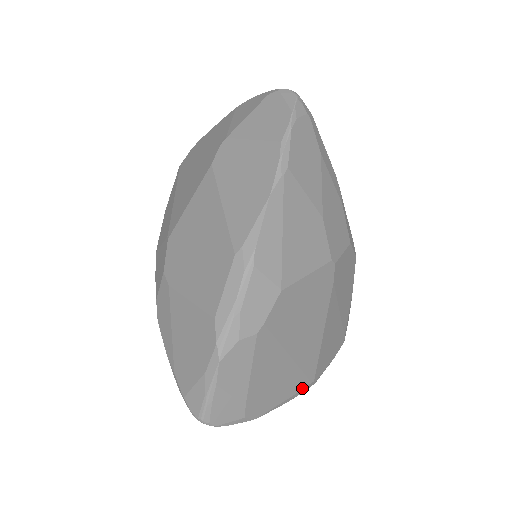
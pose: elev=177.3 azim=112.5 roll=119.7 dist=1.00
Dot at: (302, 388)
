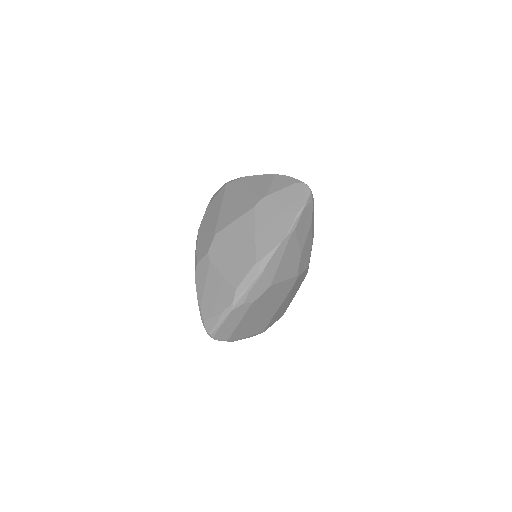
Dot at: (257, 333)
